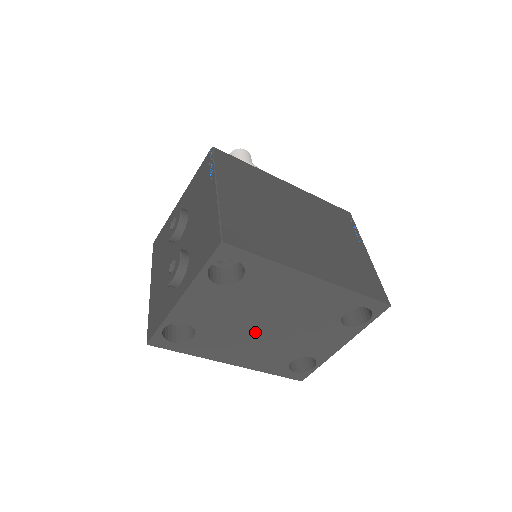
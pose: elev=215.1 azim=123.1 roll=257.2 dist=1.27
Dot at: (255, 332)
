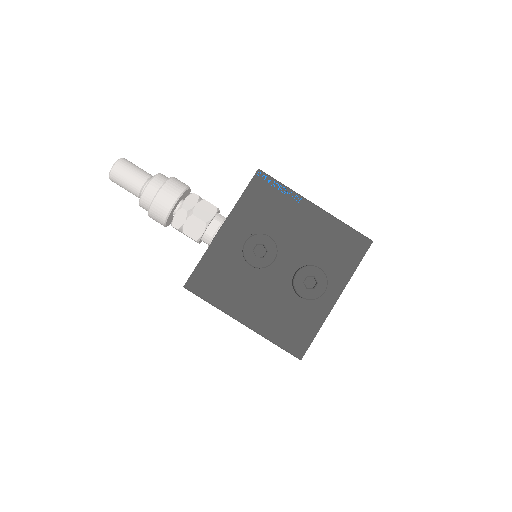
Dot at: occluded
